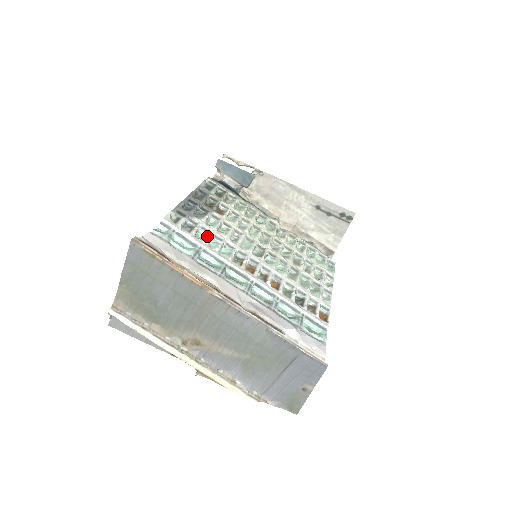
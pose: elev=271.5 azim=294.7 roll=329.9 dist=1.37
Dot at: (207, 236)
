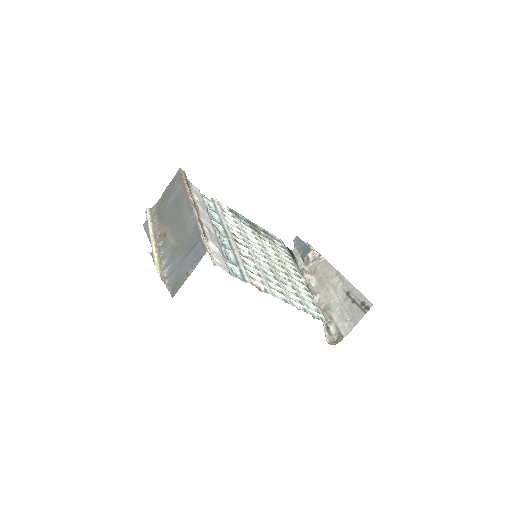
Dot at: occluded
